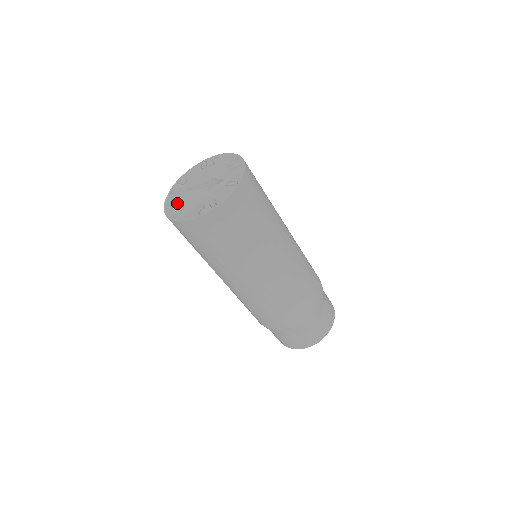
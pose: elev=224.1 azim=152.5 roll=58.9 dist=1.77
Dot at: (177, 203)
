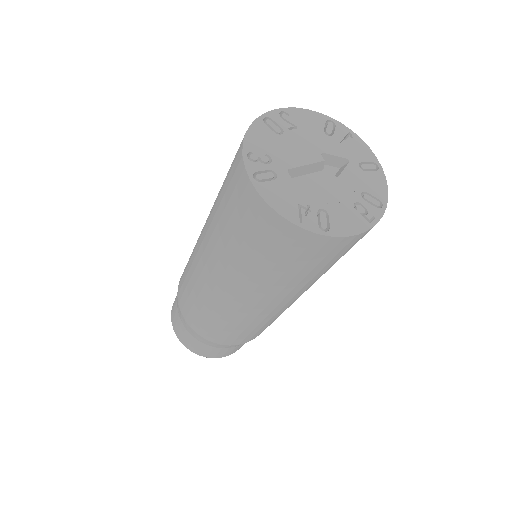
Dot at: (300, 202)
